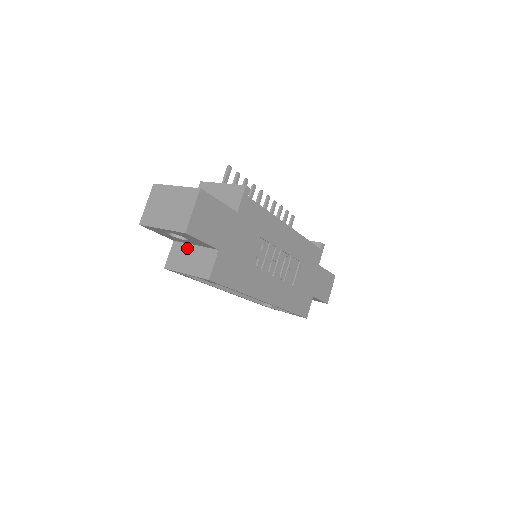
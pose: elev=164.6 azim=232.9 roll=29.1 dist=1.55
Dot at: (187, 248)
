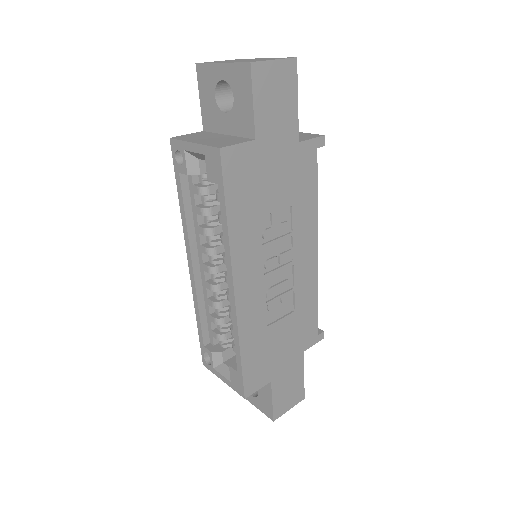
Dot at: (215, 134)
